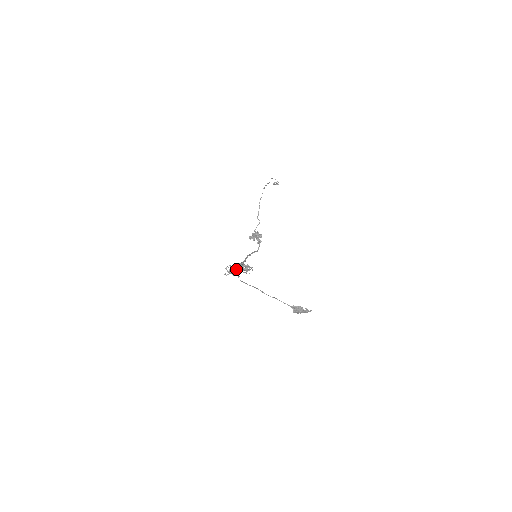
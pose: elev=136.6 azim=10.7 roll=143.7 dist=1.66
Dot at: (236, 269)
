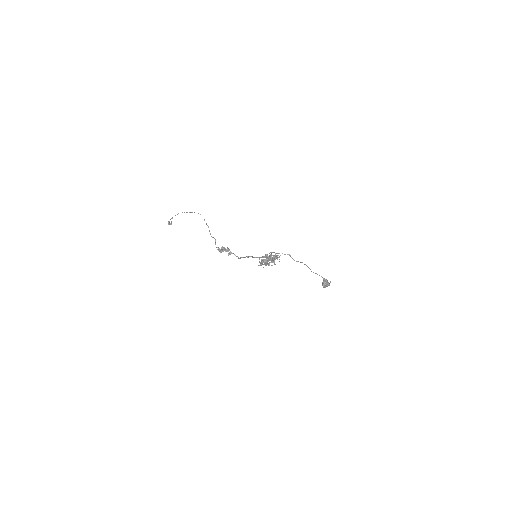
Dot at: (276, 255)
